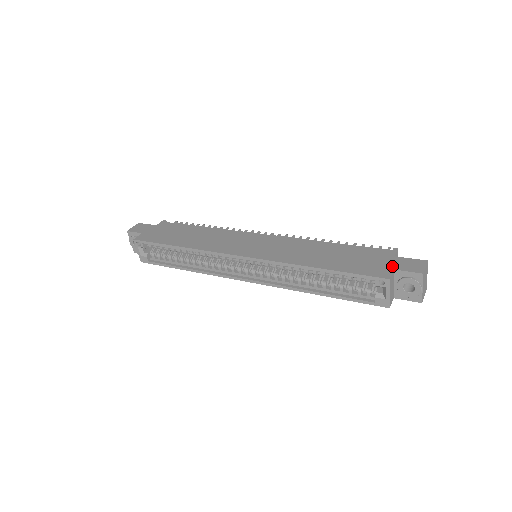
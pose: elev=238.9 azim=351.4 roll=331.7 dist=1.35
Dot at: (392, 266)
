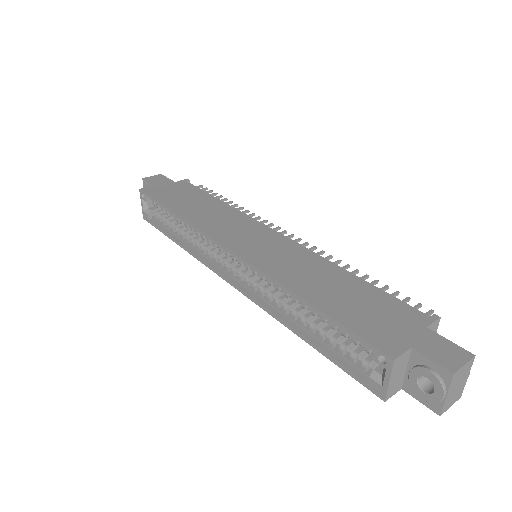
Dot at: (412, 341)
